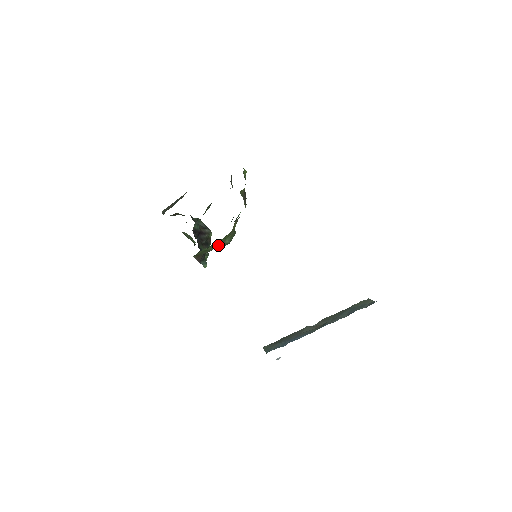
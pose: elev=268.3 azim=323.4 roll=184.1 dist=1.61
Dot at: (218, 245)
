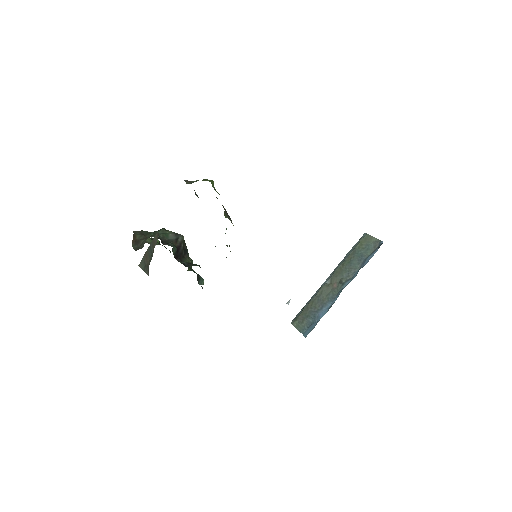
Dot at: occluded
